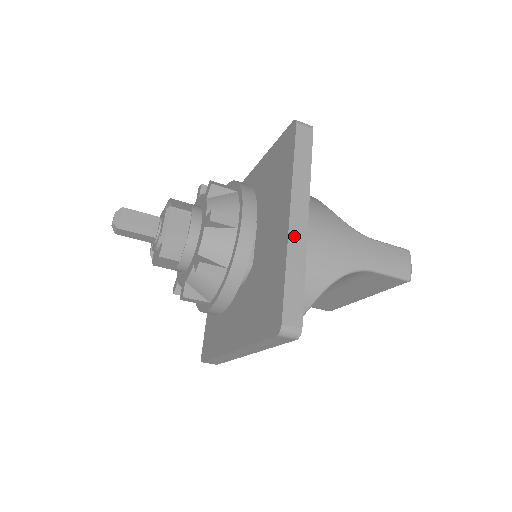
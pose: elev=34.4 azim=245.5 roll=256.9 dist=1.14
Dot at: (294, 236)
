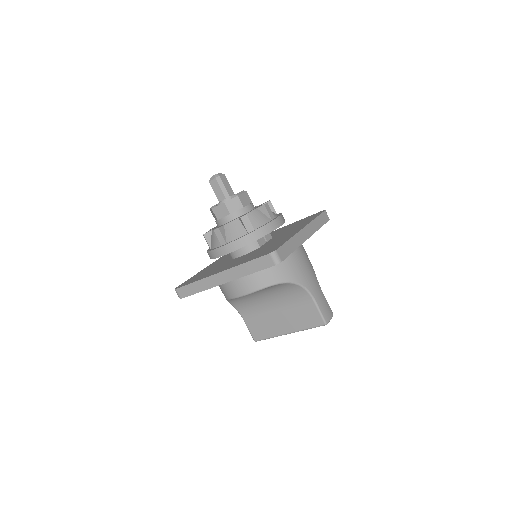
Dot at: (300, 235)
